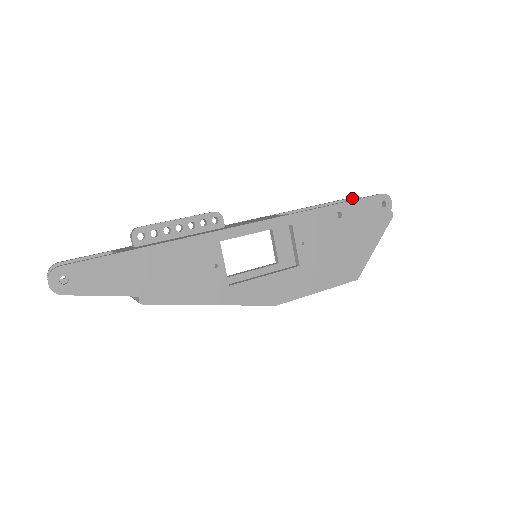
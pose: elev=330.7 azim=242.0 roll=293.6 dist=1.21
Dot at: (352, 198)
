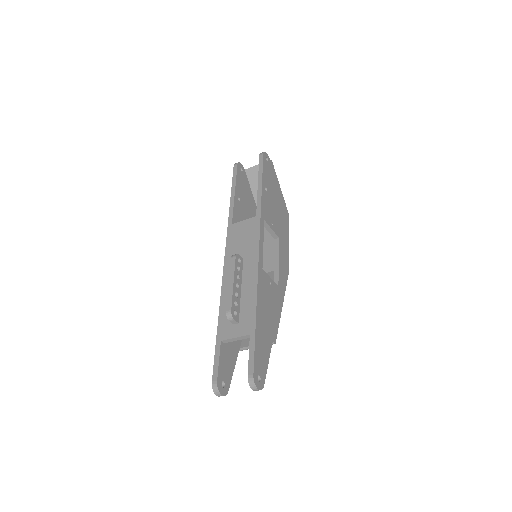
Dot at: (237, 168)
